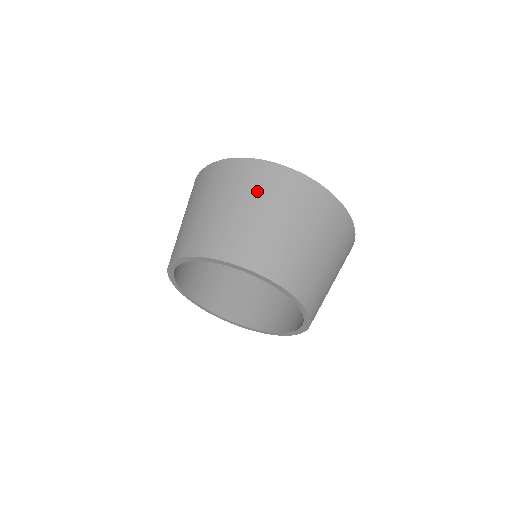
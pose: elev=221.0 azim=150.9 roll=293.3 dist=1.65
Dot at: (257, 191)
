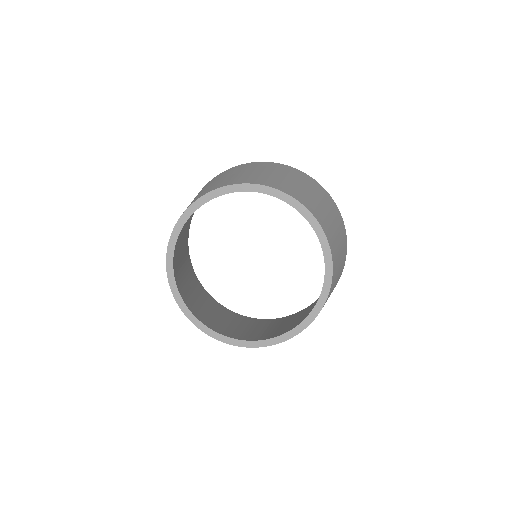
Dot at: (316, 190)
